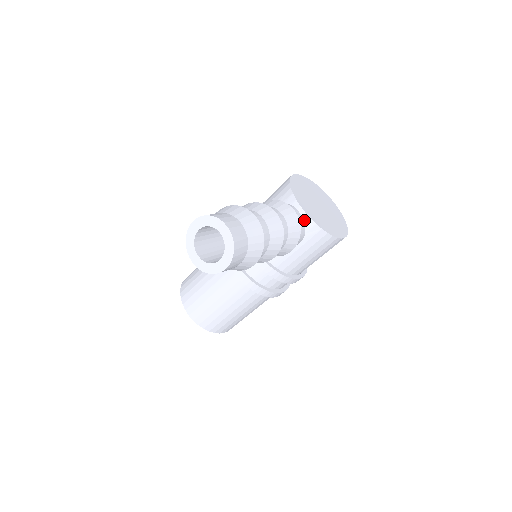
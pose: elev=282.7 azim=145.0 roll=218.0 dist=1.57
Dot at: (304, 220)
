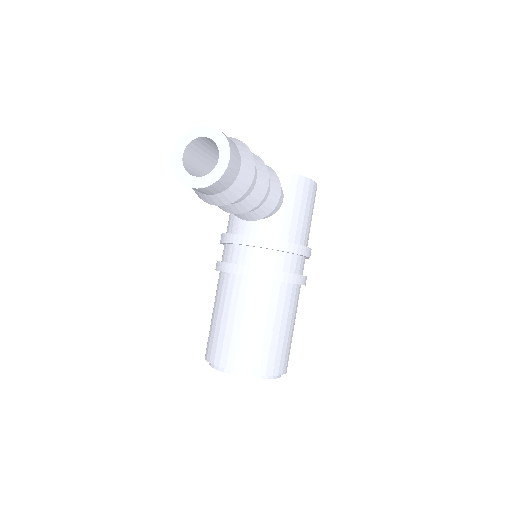
Dot at: occluded
